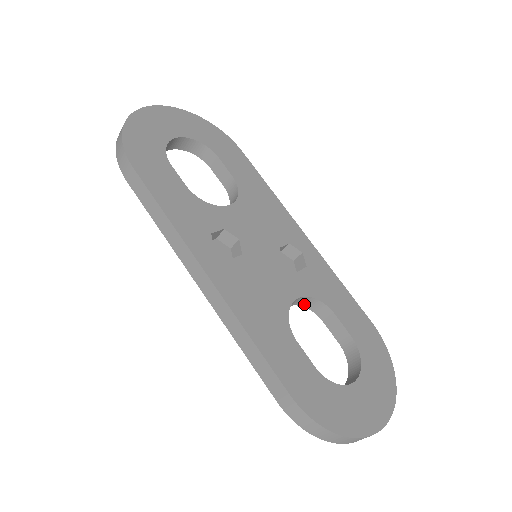
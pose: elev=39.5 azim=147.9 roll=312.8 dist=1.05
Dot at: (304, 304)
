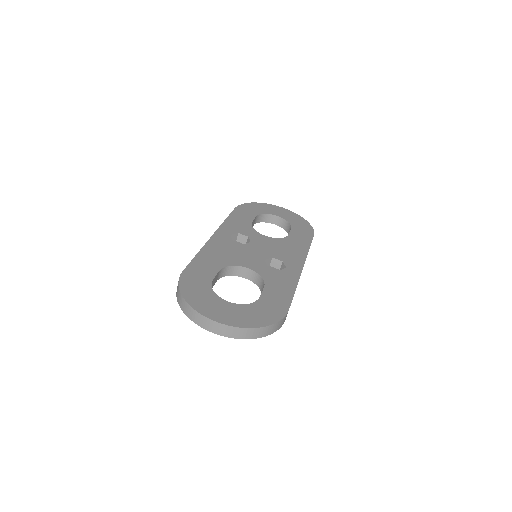
Dot at: (258, 283)
